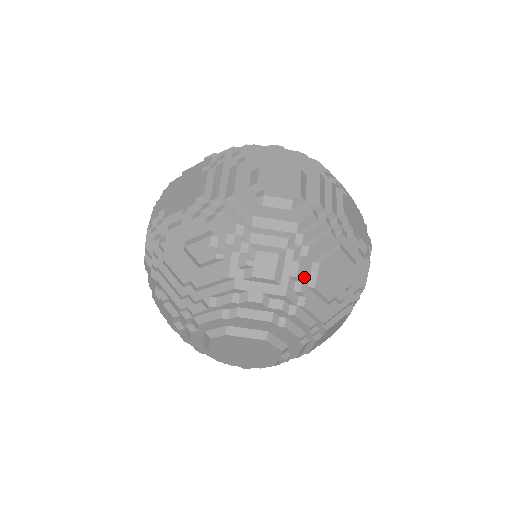
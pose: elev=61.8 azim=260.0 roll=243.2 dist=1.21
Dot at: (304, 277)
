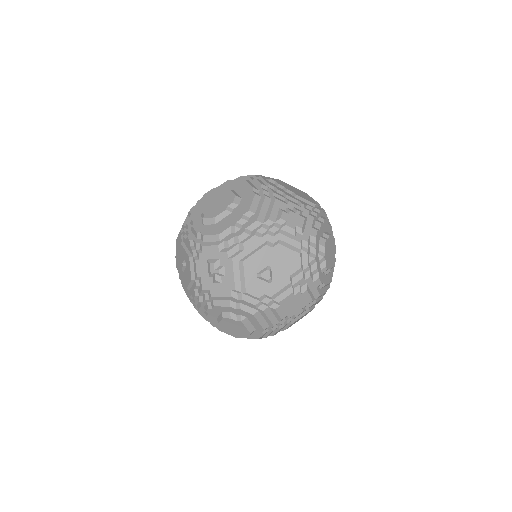
Dot at: occluded
